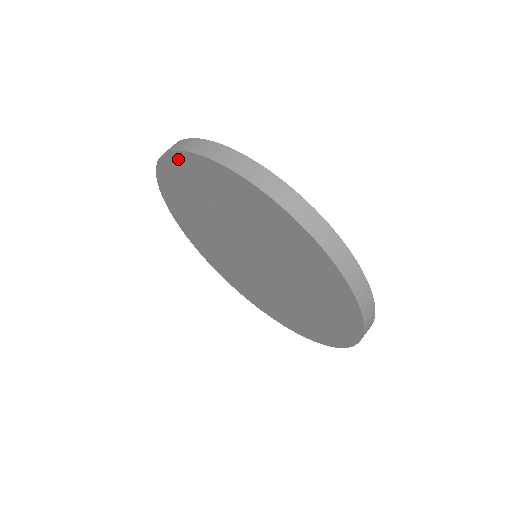
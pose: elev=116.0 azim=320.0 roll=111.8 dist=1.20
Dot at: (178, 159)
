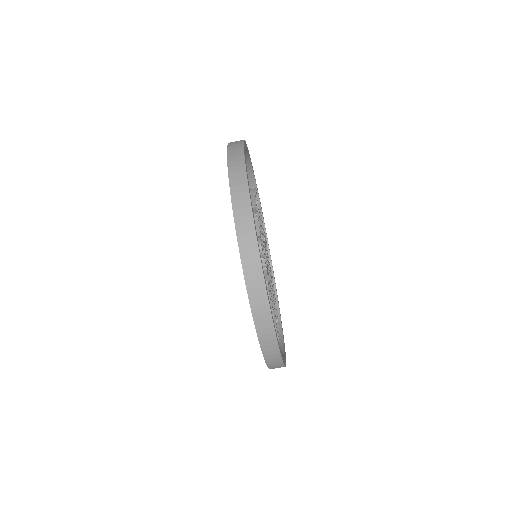
Dot at: occluded
